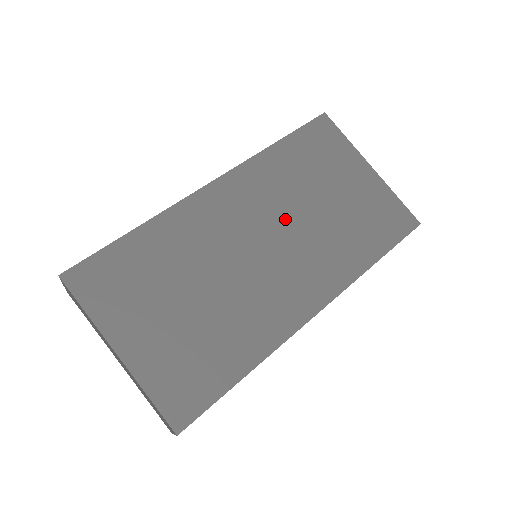
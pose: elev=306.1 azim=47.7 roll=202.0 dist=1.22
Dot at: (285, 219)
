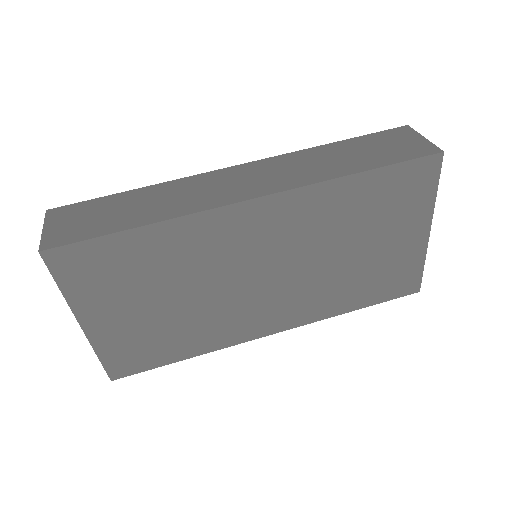
Dot at: (303, 257)
